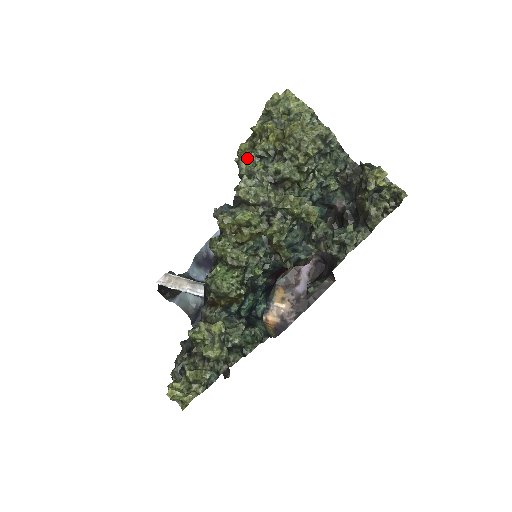
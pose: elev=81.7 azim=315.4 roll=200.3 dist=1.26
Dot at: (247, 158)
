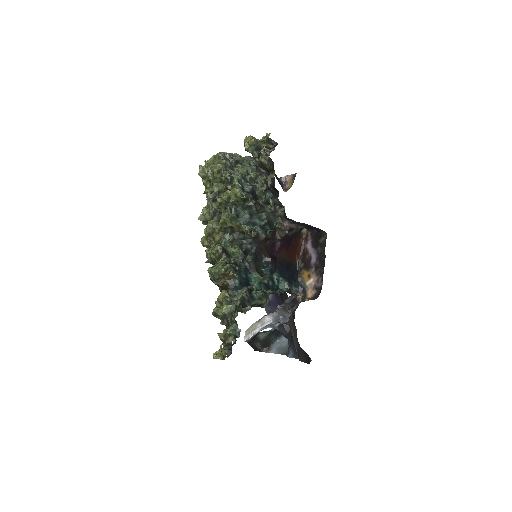
Dot at: occluded
